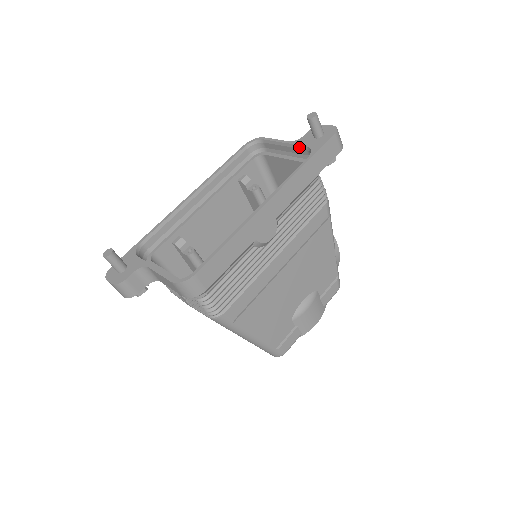
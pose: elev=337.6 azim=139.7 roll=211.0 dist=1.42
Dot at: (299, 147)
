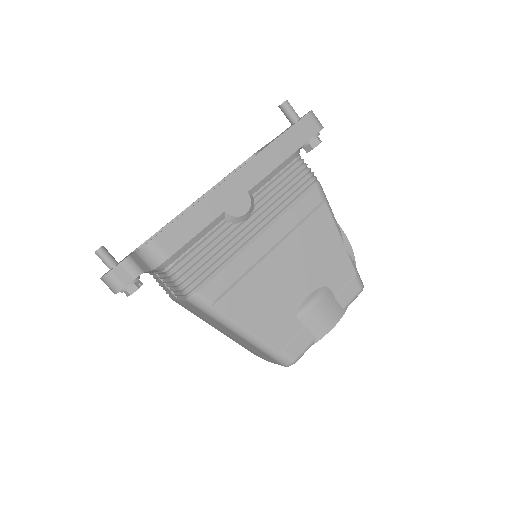
Dot at: occluded
